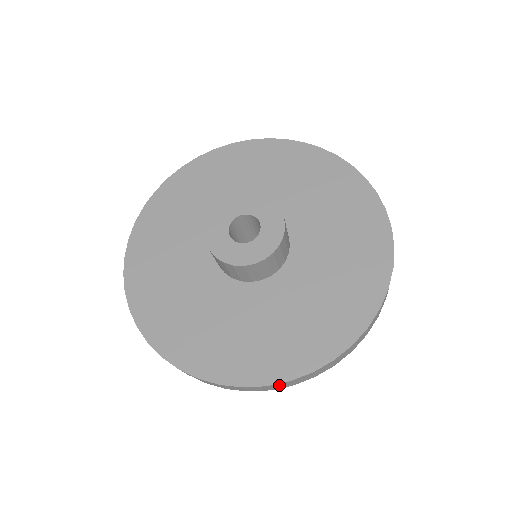
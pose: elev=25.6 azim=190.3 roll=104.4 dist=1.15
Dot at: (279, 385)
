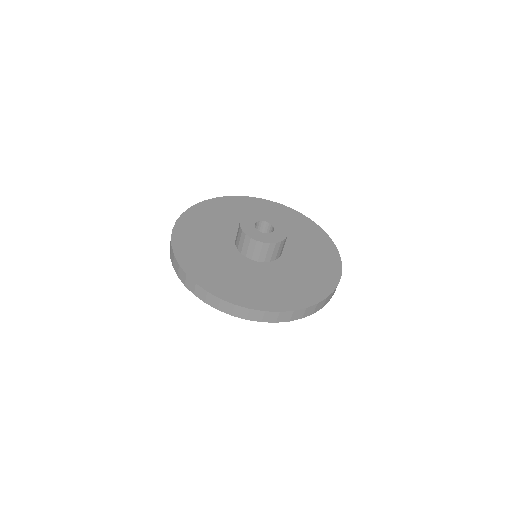
Dot at: (270, 316)
